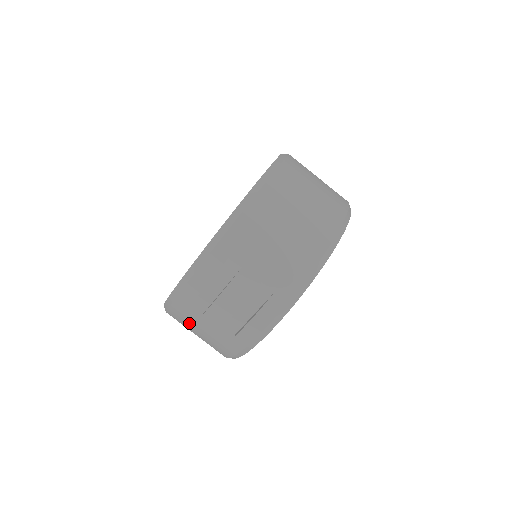
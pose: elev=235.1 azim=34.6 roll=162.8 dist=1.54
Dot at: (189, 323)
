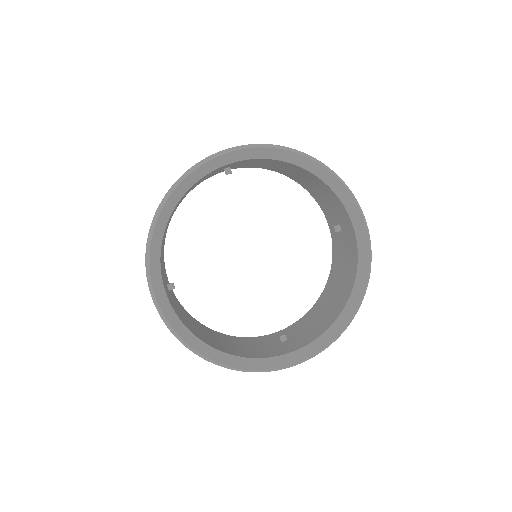
Dot at: occluded
